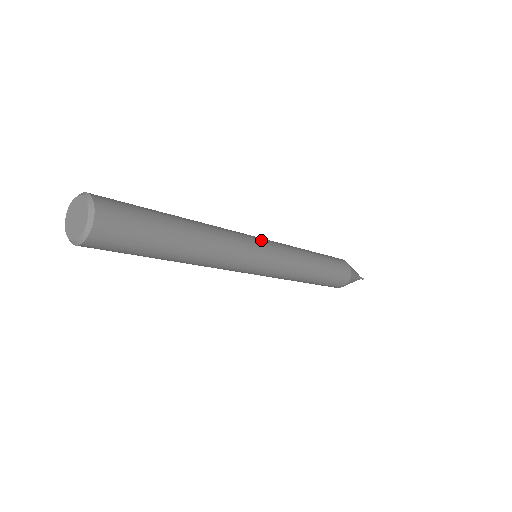
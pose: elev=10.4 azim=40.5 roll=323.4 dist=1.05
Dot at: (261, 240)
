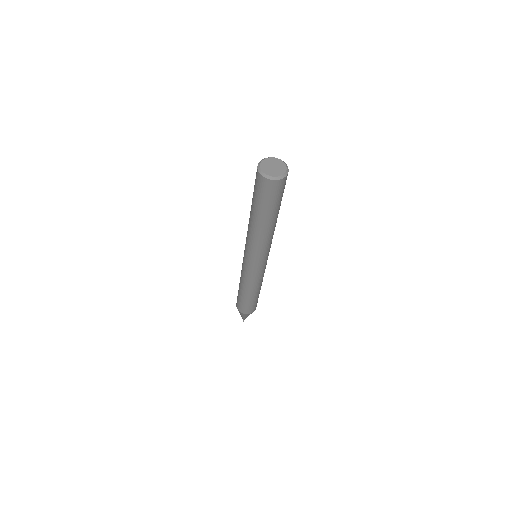
Dot at: occluded
